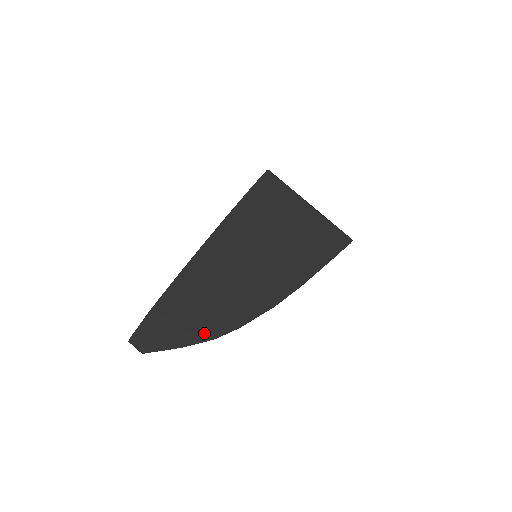
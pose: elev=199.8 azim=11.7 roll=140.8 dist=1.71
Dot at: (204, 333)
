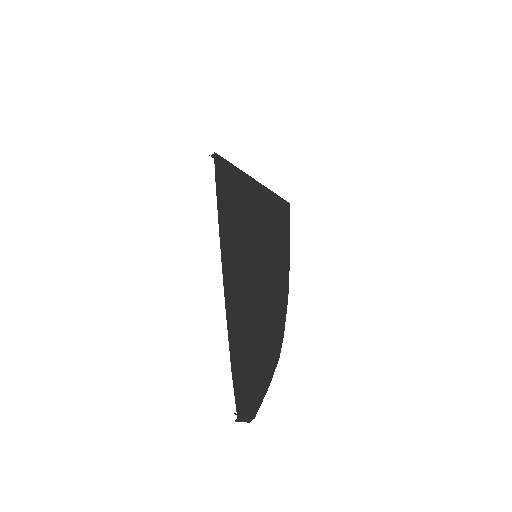
Dot at: (271, 360)
